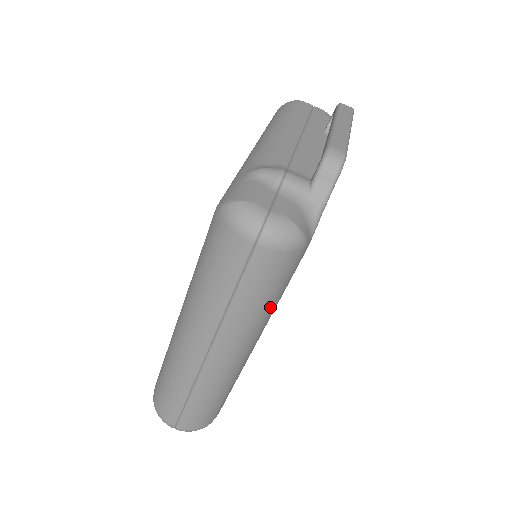
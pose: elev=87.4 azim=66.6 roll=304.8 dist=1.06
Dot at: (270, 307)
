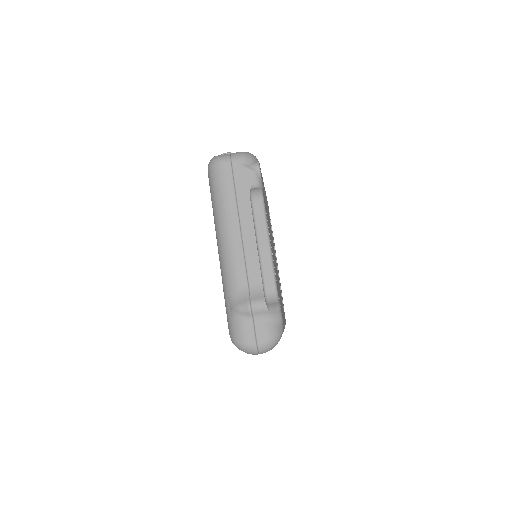
Dot at: occluded
